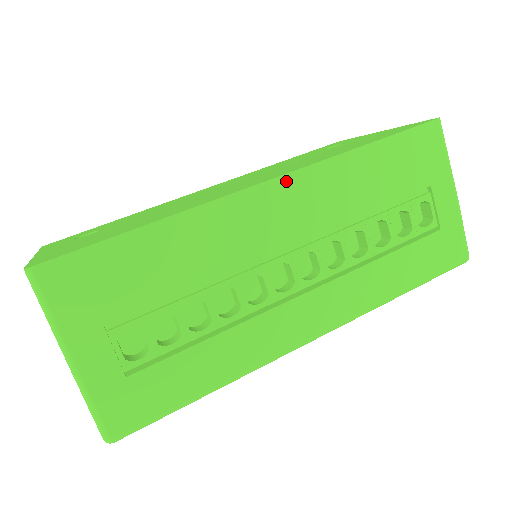
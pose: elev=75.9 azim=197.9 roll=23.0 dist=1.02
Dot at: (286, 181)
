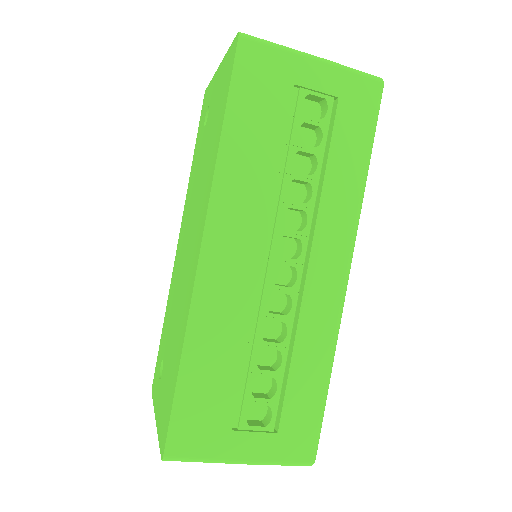
Dot at: (210, 230)
